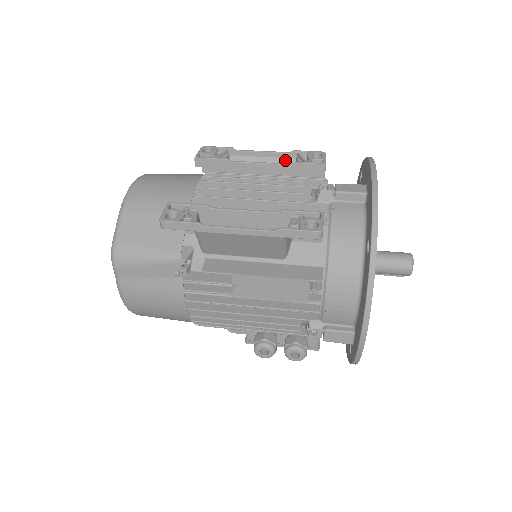
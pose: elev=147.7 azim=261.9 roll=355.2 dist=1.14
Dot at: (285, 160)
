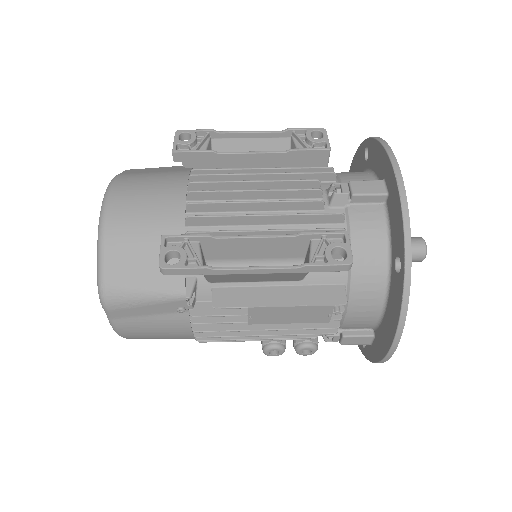
Dot at: (278, 140)
